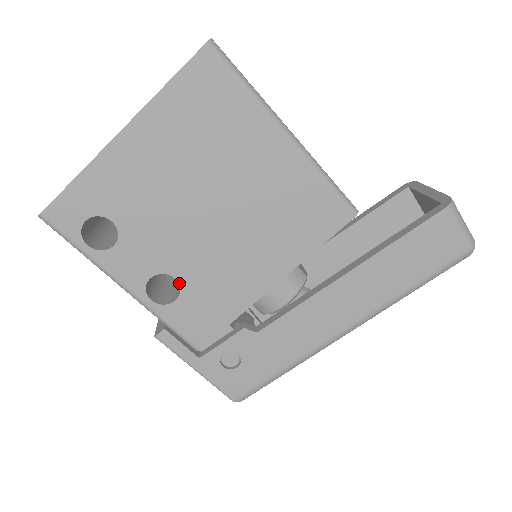
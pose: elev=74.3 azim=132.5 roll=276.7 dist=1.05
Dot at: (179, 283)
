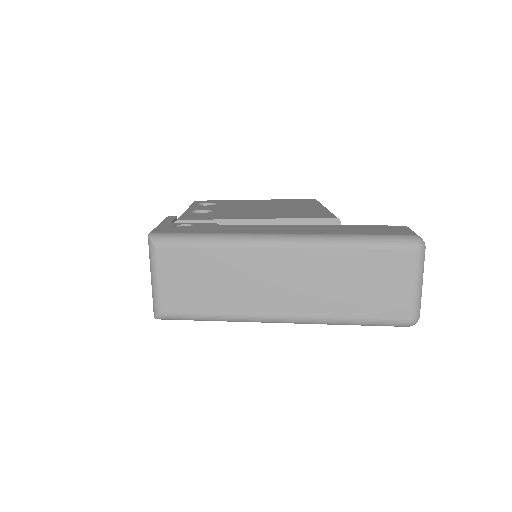
Dot at: (212, 212)
